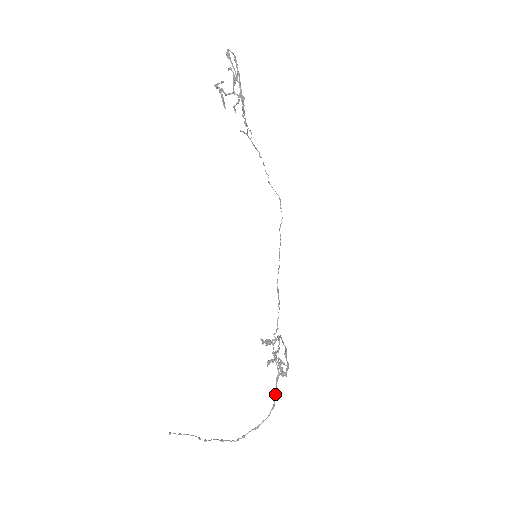
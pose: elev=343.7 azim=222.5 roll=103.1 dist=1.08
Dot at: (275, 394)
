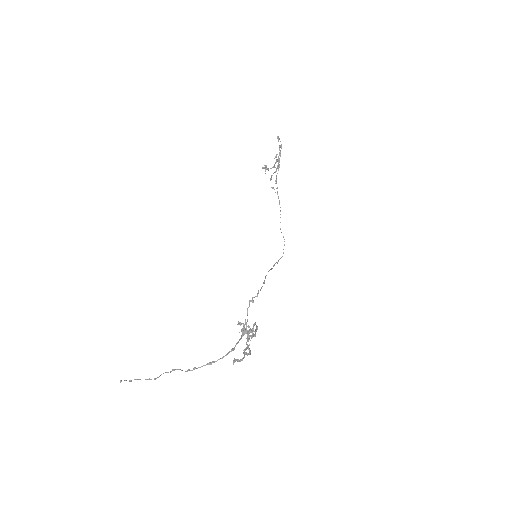
Dot at: (237, 342)
